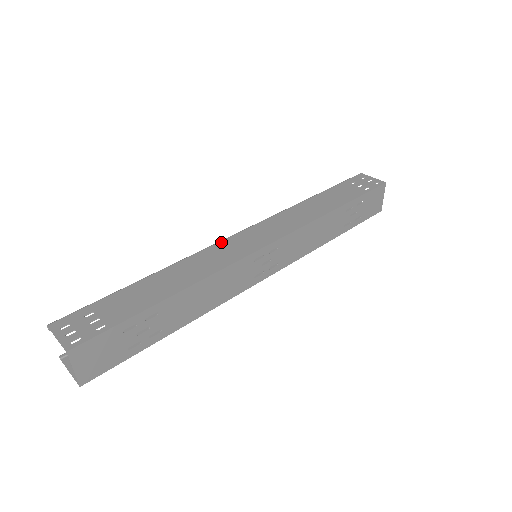
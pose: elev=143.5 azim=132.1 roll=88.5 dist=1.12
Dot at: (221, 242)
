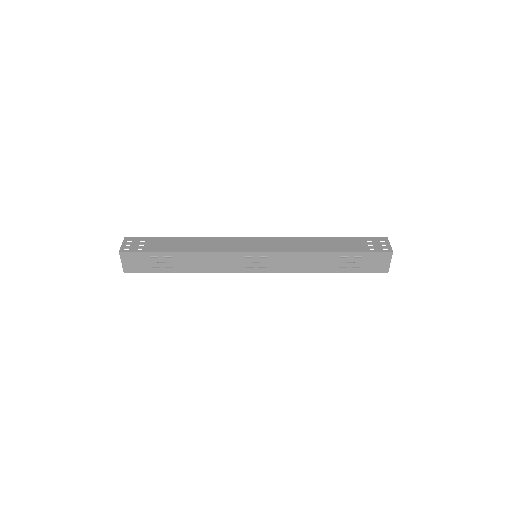
Dot at: (238, 237)
